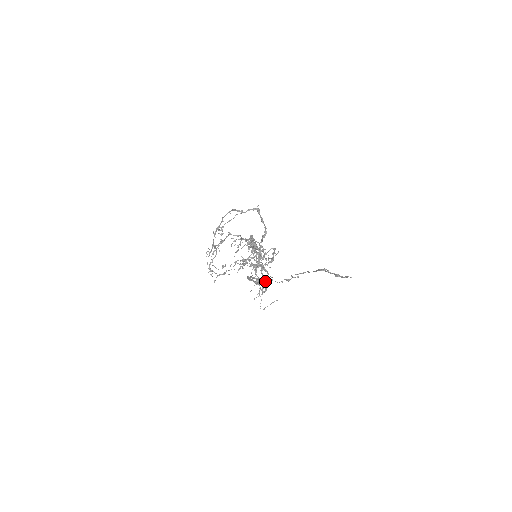
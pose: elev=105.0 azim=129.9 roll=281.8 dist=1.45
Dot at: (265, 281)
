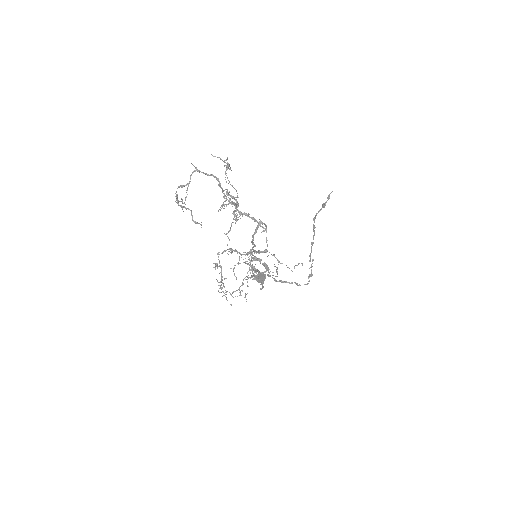
Dot at: (260, 223)
